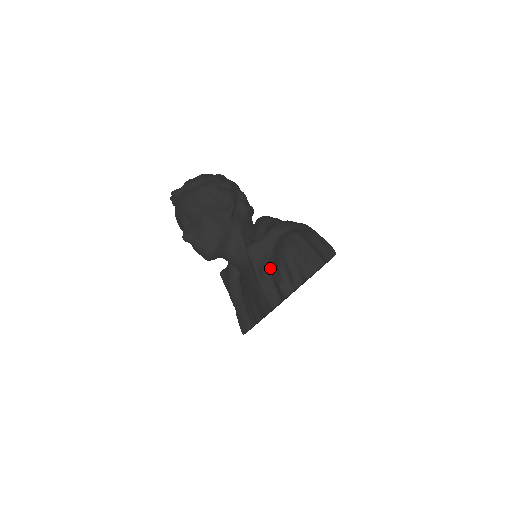
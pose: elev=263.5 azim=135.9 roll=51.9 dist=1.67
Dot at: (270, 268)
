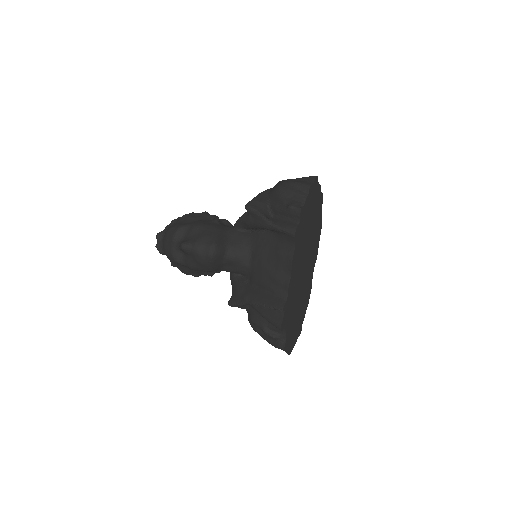
Dot at: (274, 215)
